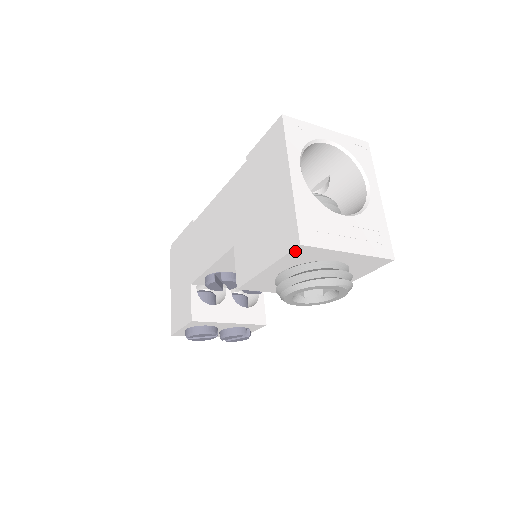
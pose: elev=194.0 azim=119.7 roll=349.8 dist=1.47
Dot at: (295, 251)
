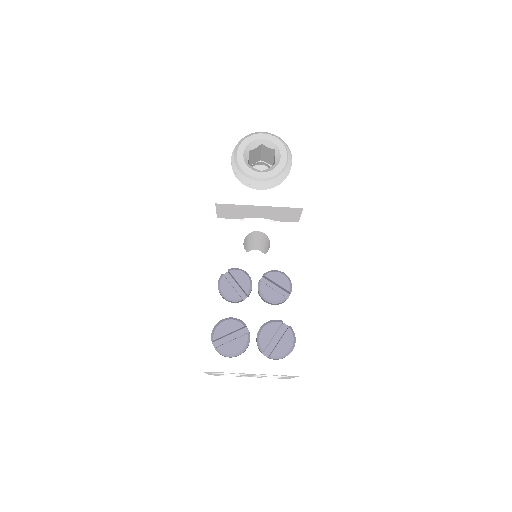
Dot at: (224, 131)
